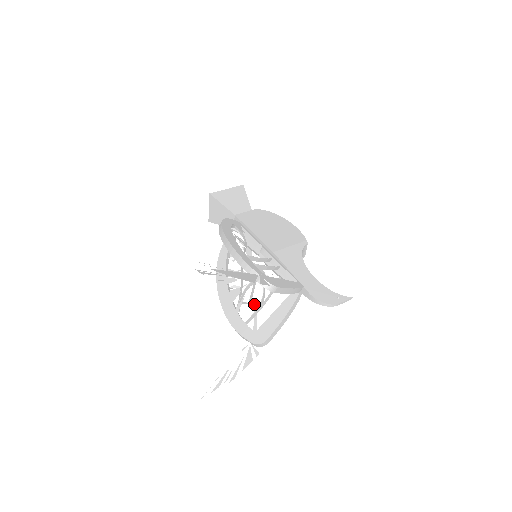
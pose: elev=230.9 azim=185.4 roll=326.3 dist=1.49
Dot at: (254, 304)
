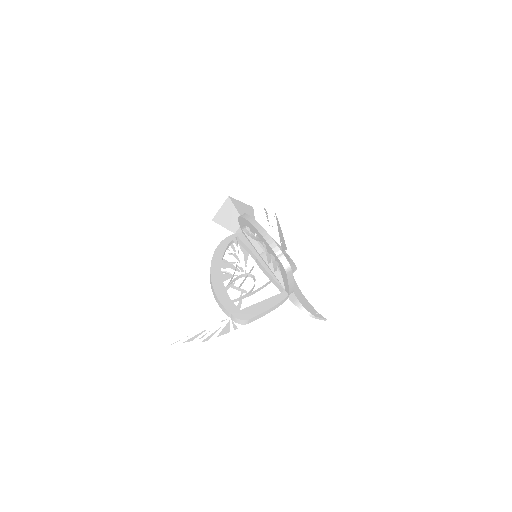
Dot at: (242, 291)
